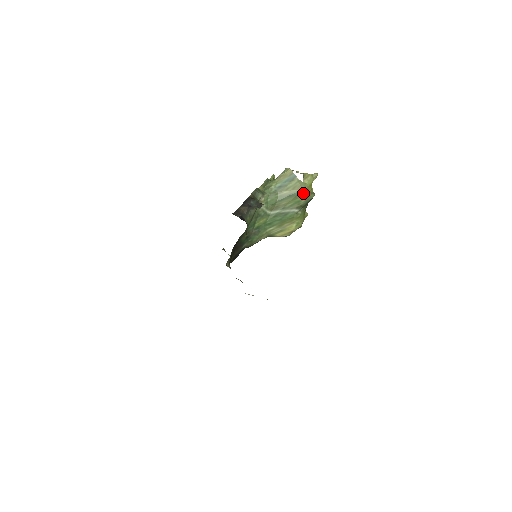
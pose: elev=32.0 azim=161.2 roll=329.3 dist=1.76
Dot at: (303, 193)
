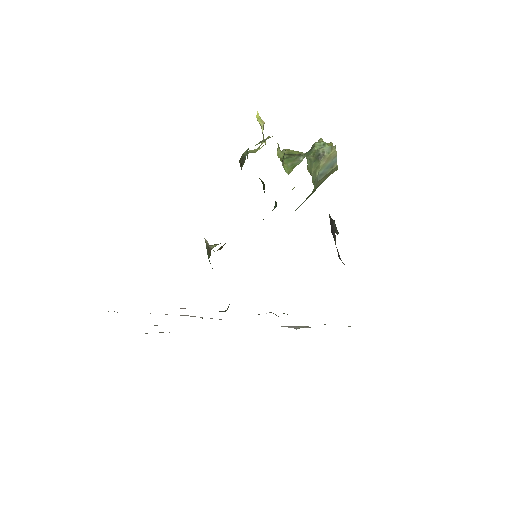
Dot at: occluded
